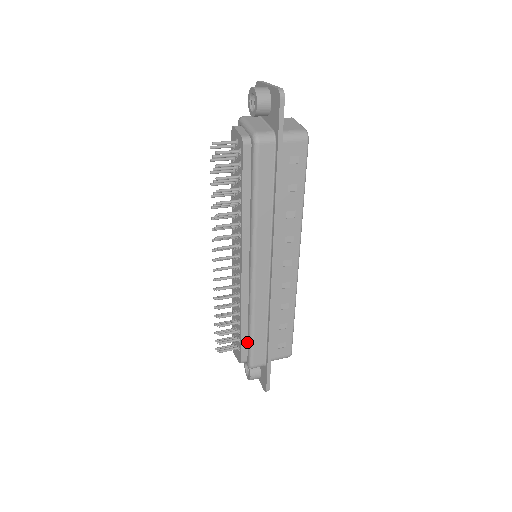
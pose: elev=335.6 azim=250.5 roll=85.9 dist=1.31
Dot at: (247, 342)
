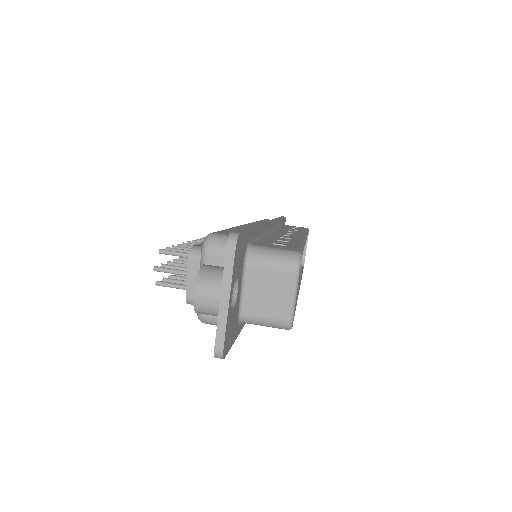
Dot at: occluded
